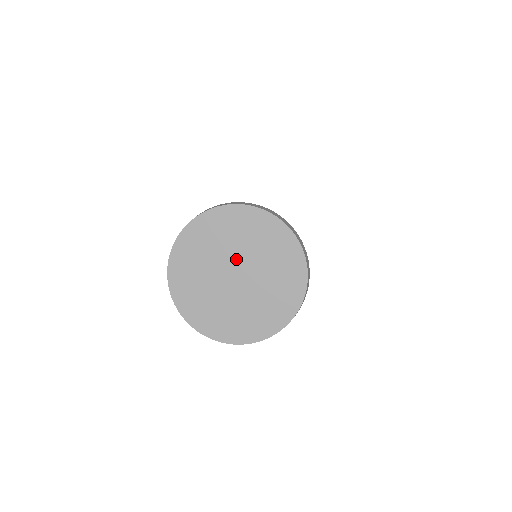
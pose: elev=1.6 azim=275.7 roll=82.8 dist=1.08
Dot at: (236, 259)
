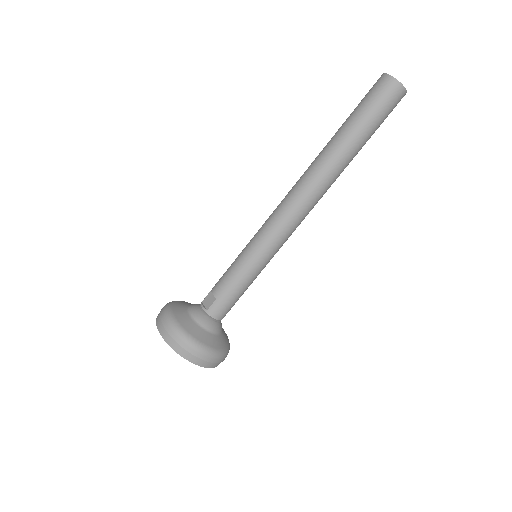
Dot at: occluded
